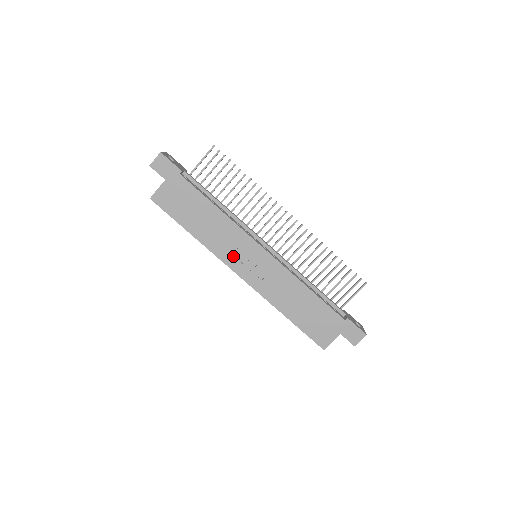
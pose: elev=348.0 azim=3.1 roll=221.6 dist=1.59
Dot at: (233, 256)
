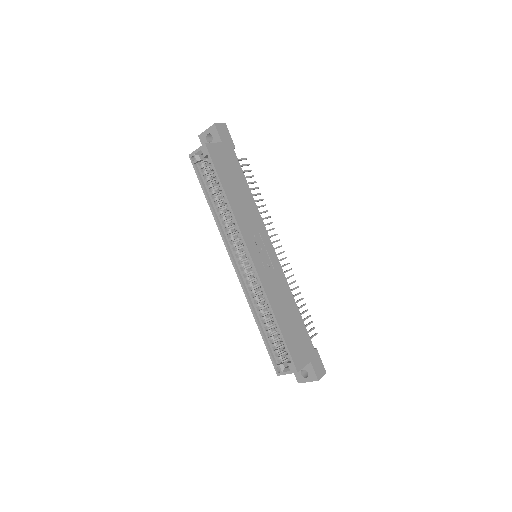
Dot at: (251, 237)
